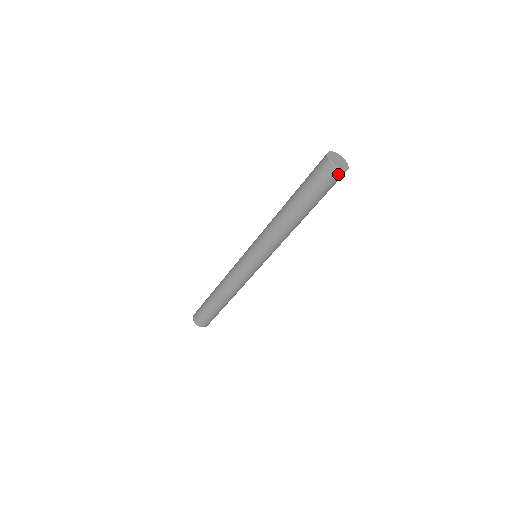
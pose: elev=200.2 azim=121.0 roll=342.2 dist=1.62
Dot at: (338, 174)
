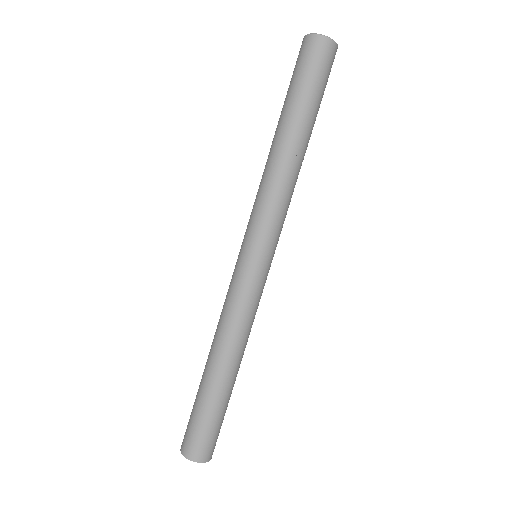
Dot at: (335, 53)
